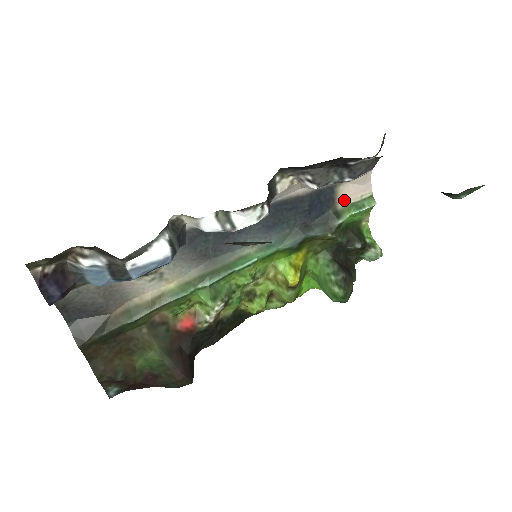
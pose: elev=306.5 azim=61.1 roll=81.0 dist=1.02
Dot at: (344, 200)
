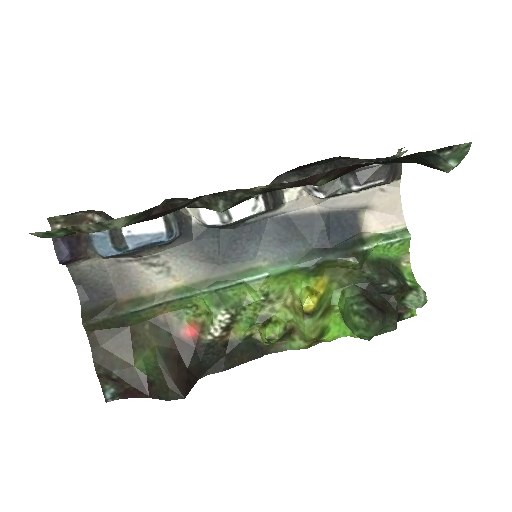
Dot at: (371, 229)
